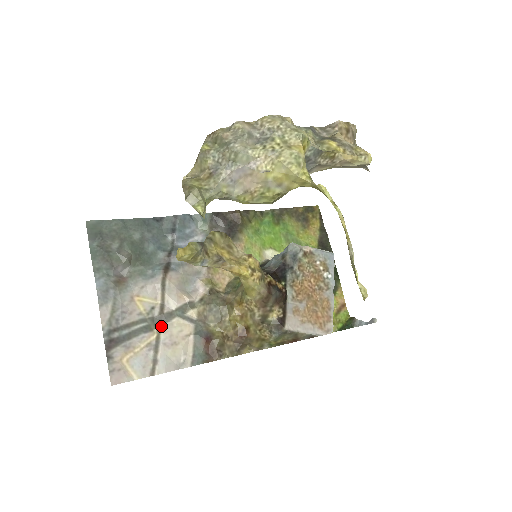
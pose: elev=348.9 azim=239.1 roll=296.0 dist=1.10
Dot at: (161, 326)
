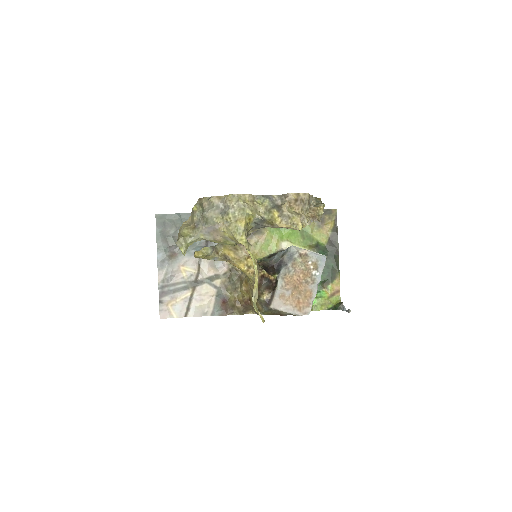
Dot at: (195, 287)
